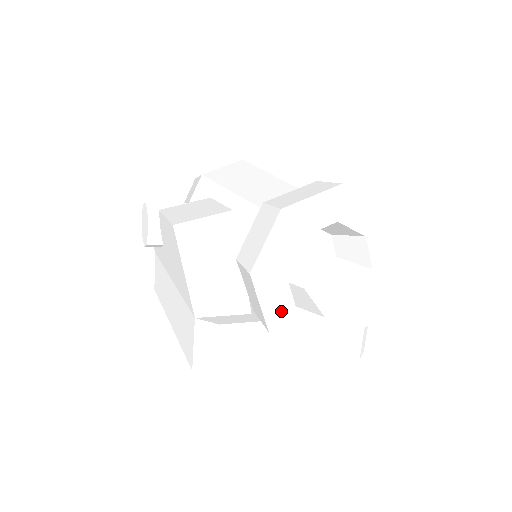
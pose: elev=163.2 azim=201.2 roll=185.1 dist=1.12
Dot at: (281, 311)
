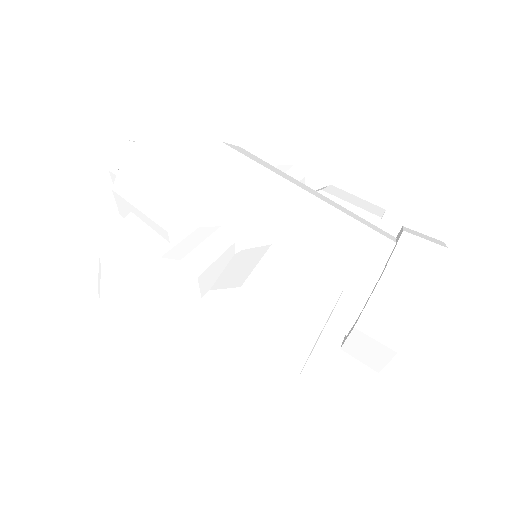
Dot at: occluded
